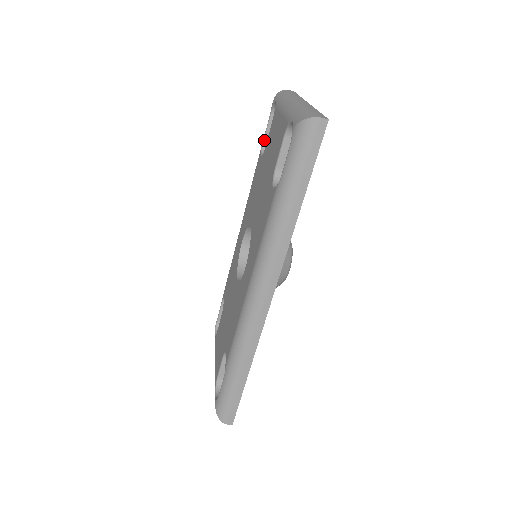
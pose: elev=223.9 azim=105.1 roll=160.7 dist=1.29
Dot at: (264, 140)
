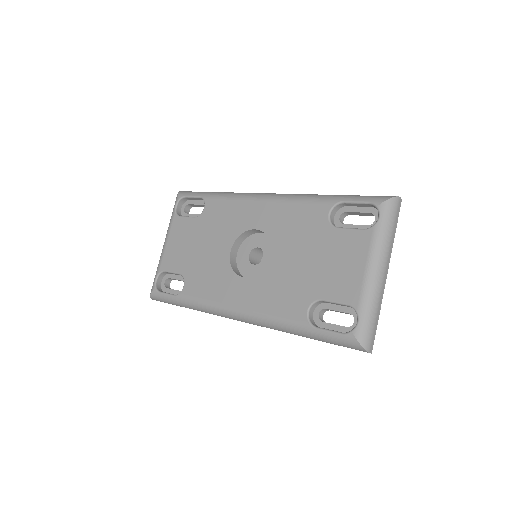
Dot at: (343, 203)
